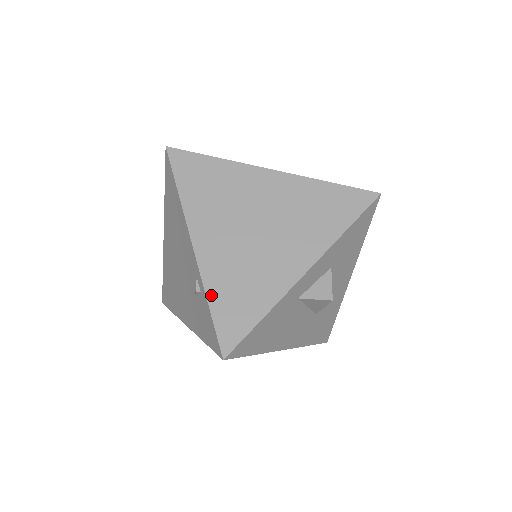
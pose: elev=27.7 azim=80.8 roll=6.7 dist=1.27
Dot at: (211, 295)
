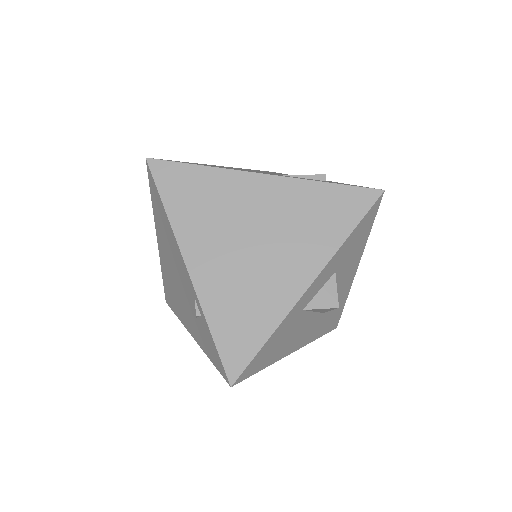
Dot at: (212, 320)
